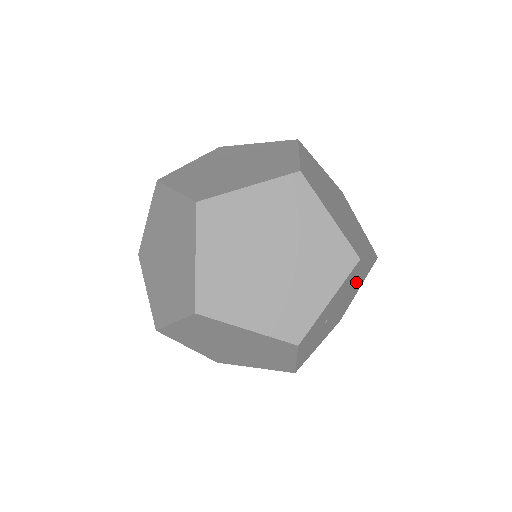
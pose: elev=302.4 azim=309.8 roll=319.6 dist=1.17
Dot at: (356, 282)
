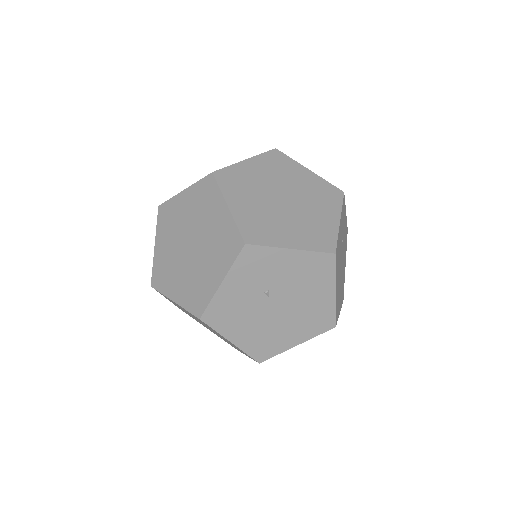
Dot at: (309, 307)
